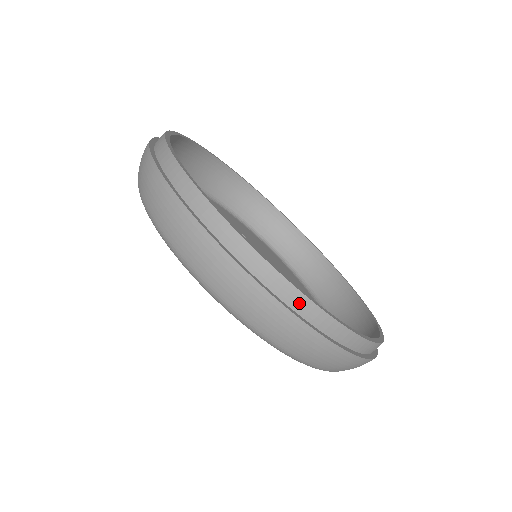
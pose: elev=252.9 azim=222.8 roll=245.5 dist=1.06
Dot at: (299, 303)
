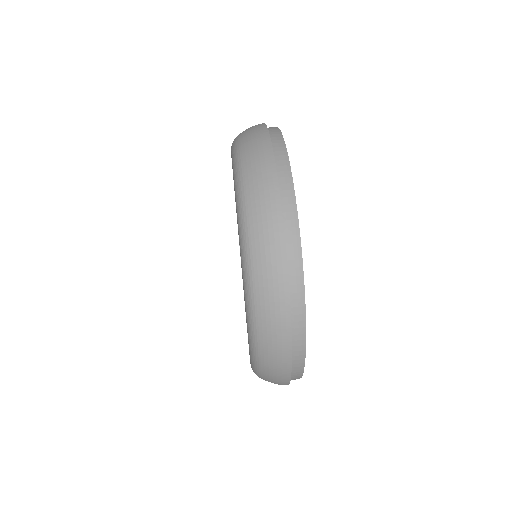
Dot at: (293, 247)
